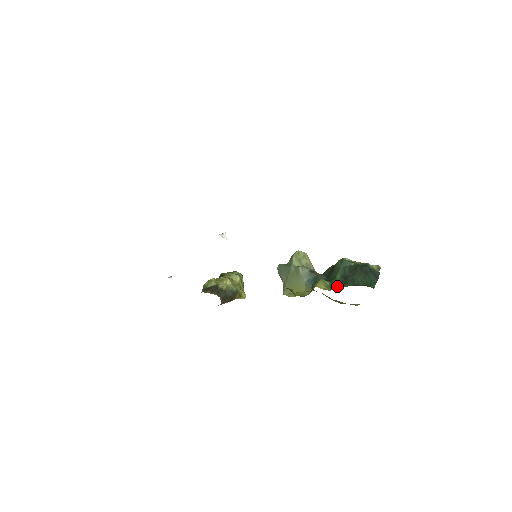
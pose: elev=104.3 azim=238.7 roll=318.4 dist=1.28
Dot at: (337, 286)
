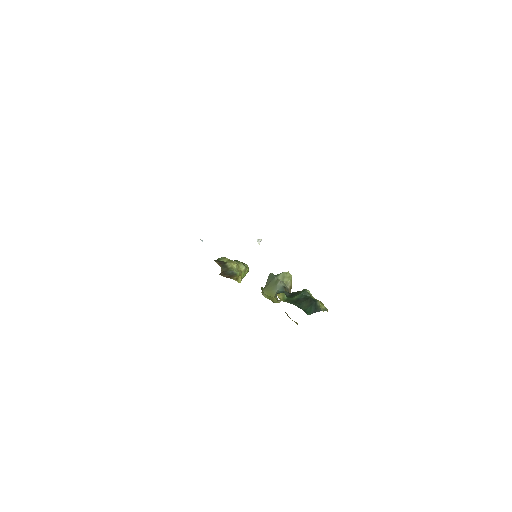
Dot at: (289, 301)
